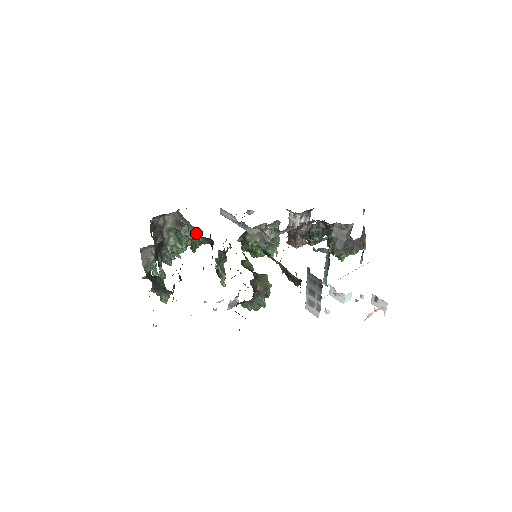
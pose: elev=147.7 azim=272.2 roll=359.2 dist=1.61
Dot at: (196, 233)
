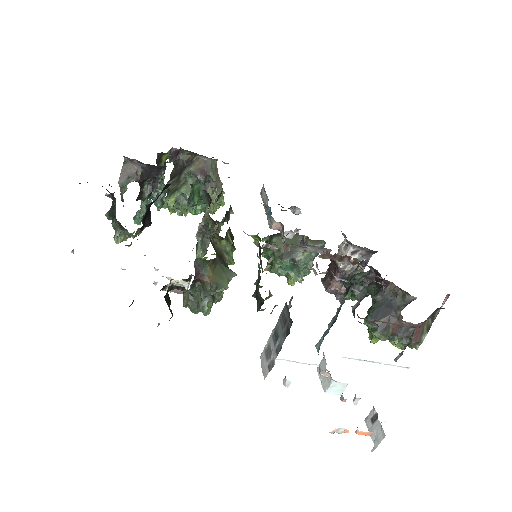
Dot at: (223, 201)
